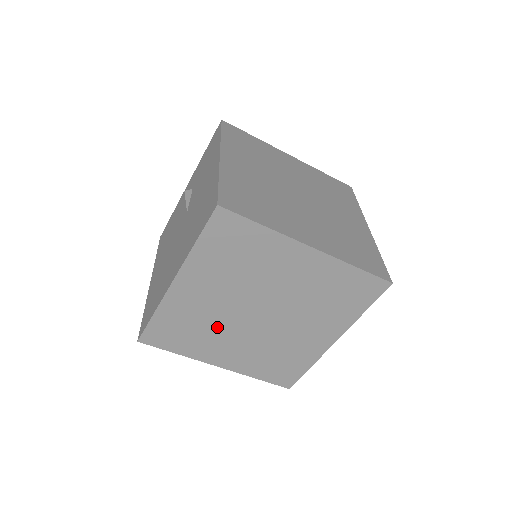
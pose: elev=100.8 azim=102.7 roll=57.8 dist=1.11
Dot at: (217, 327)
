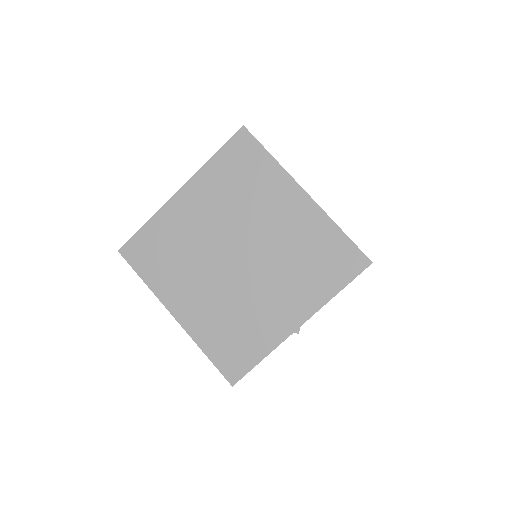
Dot at: (194, 260)
